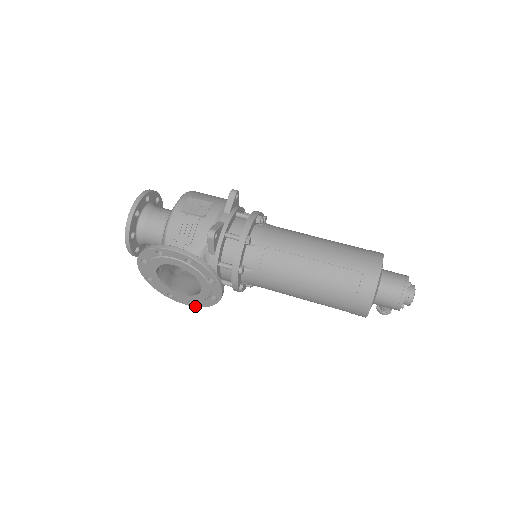
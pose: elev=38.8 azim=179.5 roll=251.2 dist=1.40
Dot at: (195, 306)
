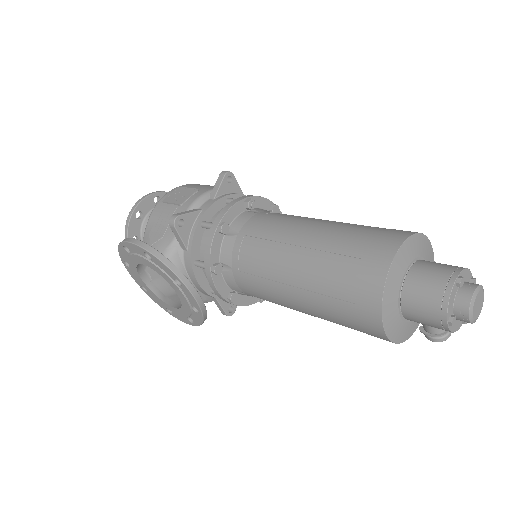
Dot at: (193, 325)
